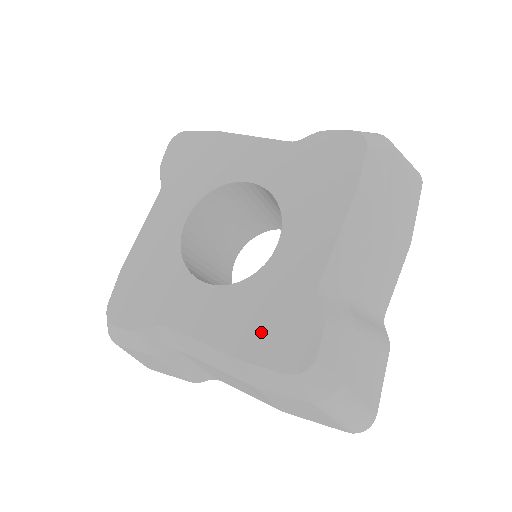
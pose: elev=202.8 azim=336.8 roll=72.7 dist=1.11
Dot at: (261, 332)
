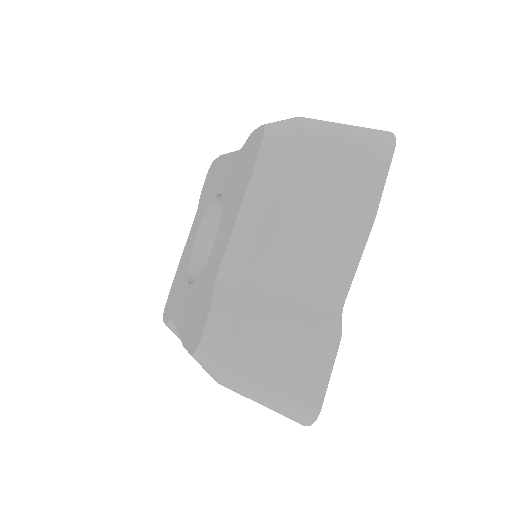
Dot at: (192, 320)
